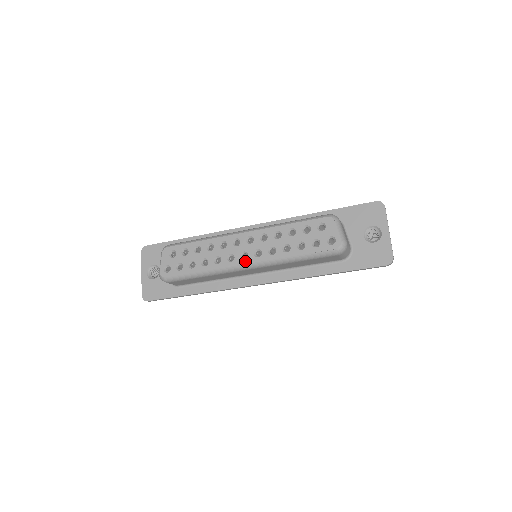
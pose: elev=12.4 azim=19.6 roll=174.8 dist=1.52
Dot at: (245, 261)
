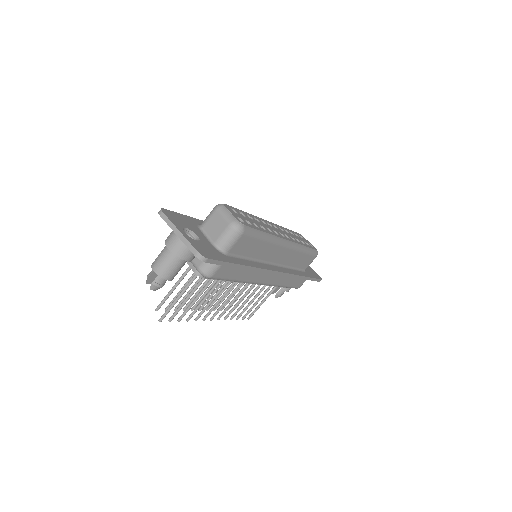
Dot at: (286, 238)
